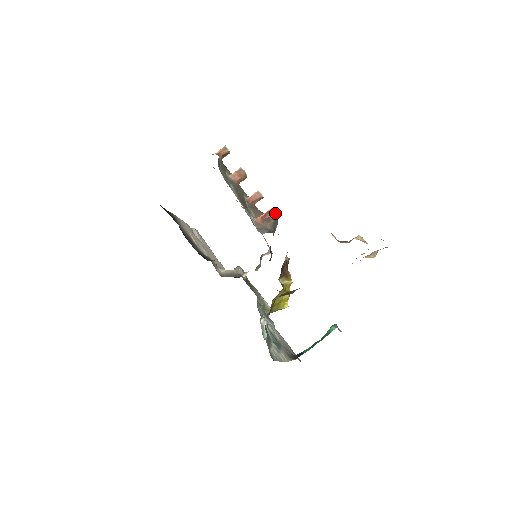
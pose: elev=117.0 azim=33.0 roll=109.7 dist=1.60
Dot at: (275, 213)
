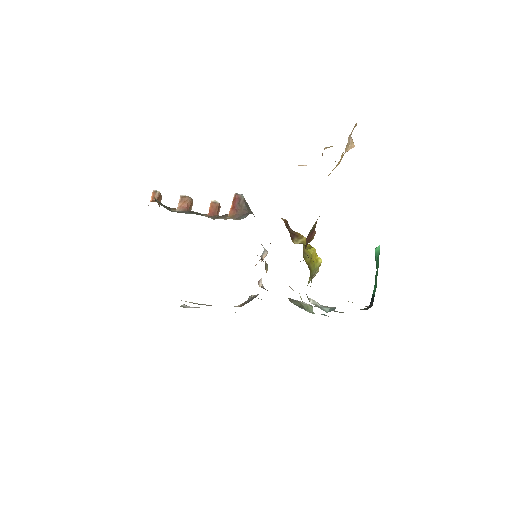
Dot at: (240, 196)
